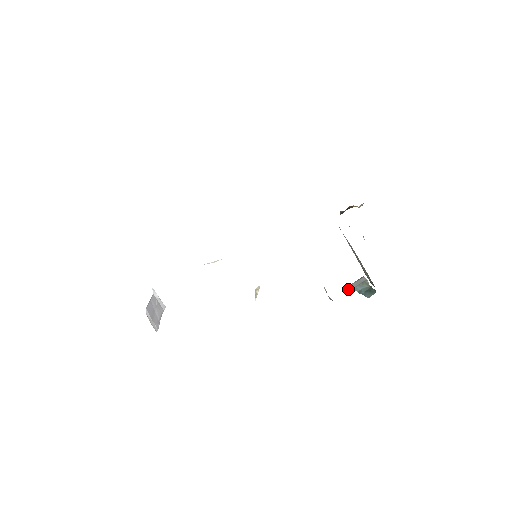
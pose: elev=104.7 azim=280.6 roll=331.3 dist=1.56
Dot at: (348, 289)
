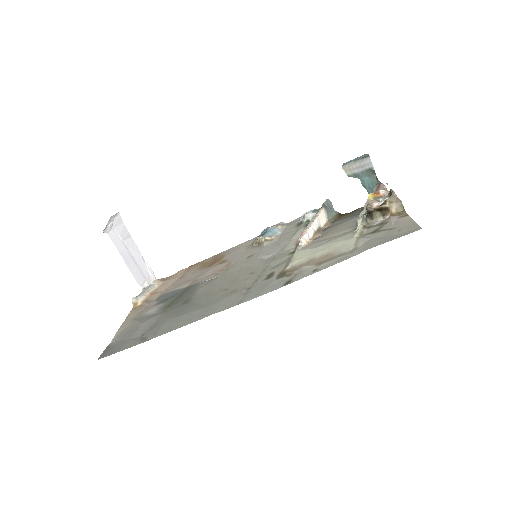
Dot at: (348, 173)
